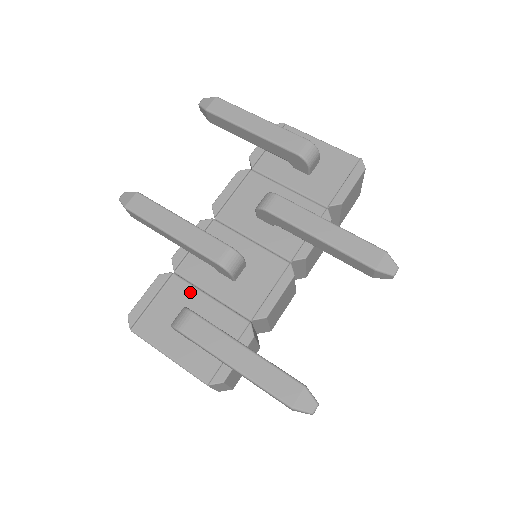
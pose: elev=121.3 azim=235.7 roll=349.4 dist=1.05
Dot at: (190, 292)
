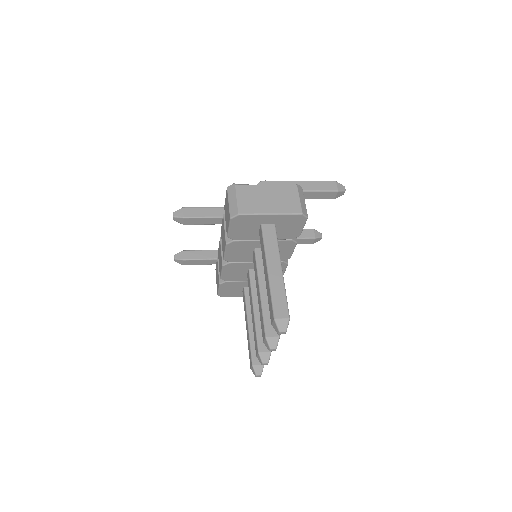
Dot at: occluded
